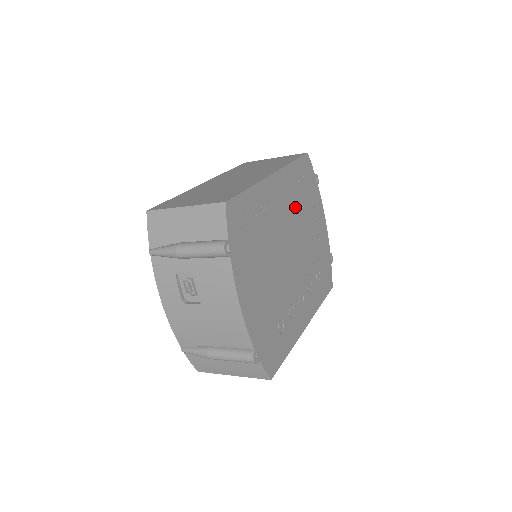
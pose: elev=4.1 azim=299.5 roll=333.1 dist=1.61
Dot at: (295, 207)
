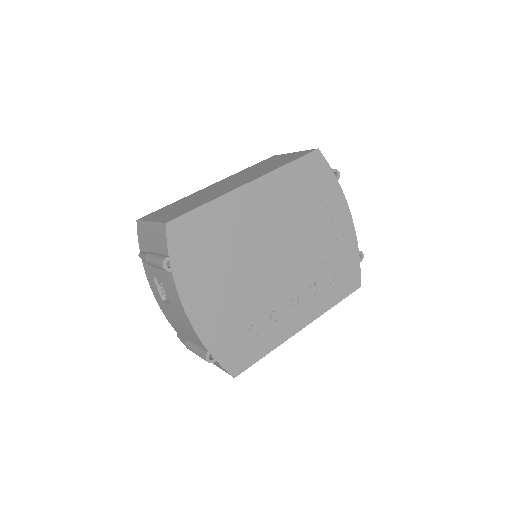
Dot at: (289, 211)
